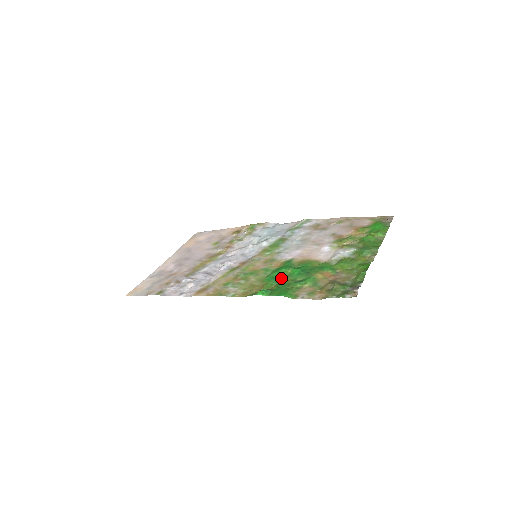
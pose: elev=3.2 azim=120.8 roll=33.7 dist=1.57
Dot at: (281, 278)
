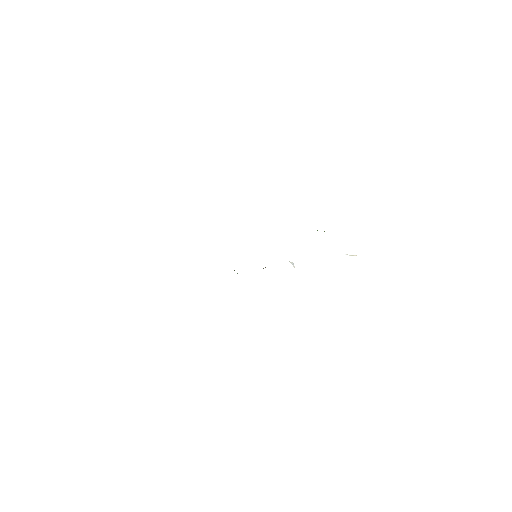
Dot at: occluded
